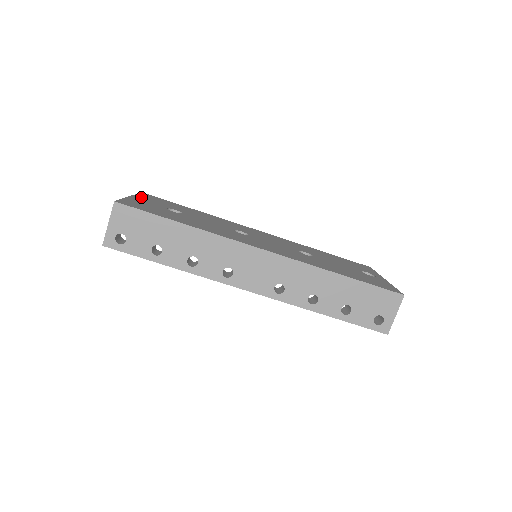
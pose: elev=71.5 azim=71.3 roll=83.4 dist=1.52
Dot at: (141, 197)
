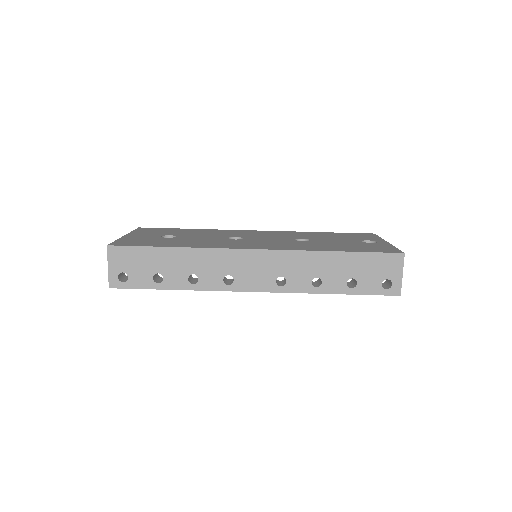
Dot at: (136, 233)
